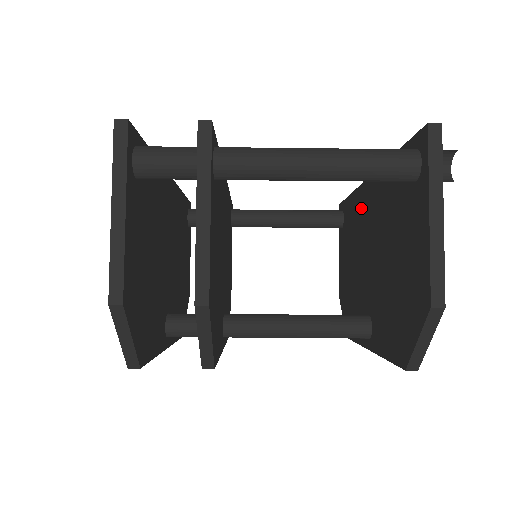
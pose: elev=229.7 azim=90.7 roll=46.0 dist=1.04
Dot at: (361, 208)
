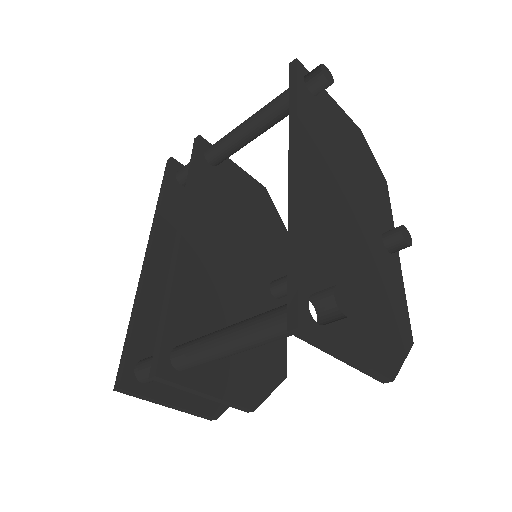
Dot at: occluded
